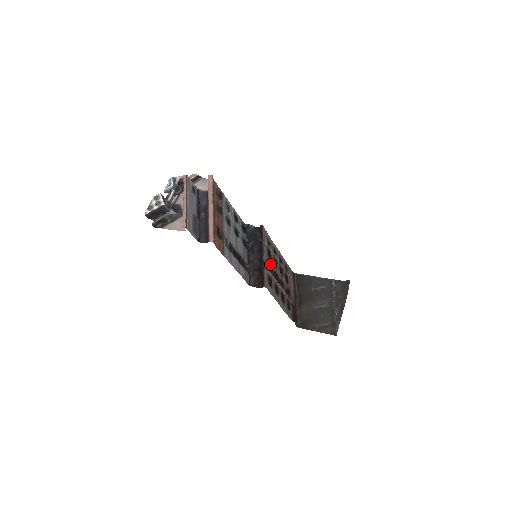
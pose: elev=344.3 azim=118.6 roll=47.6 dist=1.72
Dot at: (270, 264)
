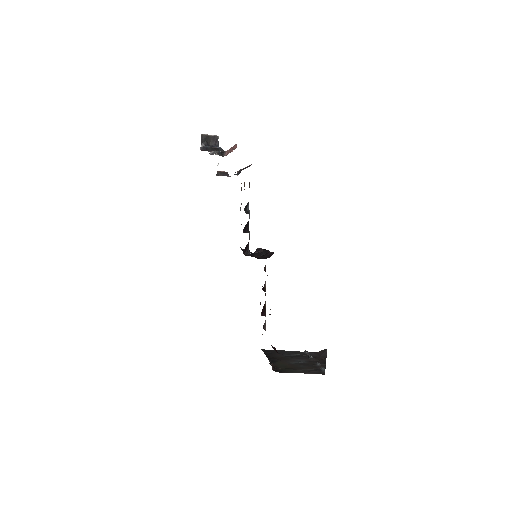
Dot at: occluded
